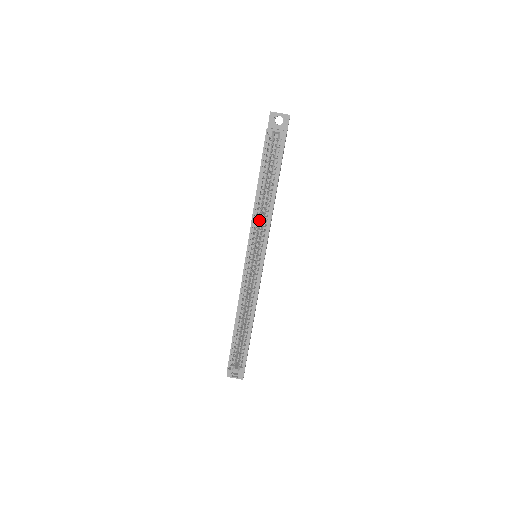
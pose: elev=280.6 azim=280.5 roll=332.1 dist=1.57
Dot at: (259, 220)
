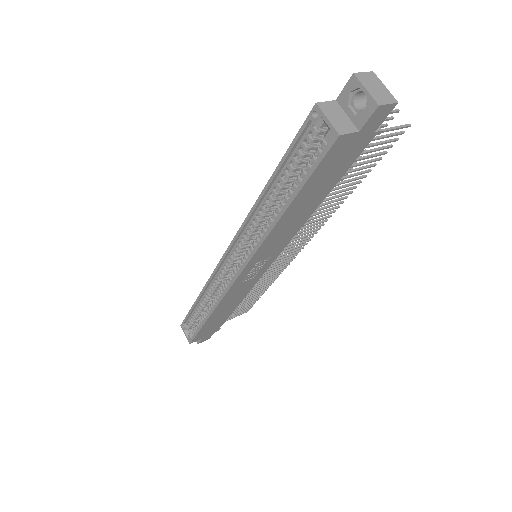
Dot at: (257, 225)
